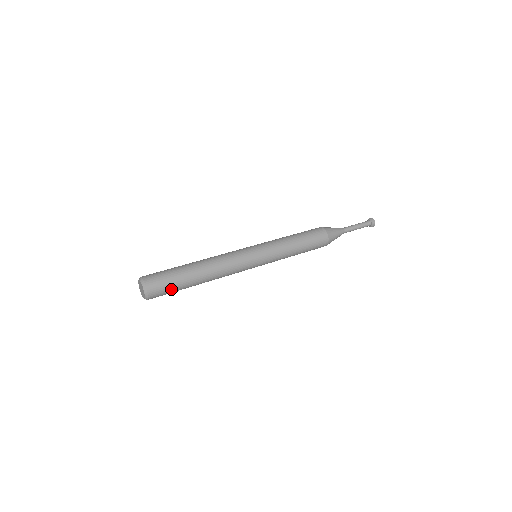
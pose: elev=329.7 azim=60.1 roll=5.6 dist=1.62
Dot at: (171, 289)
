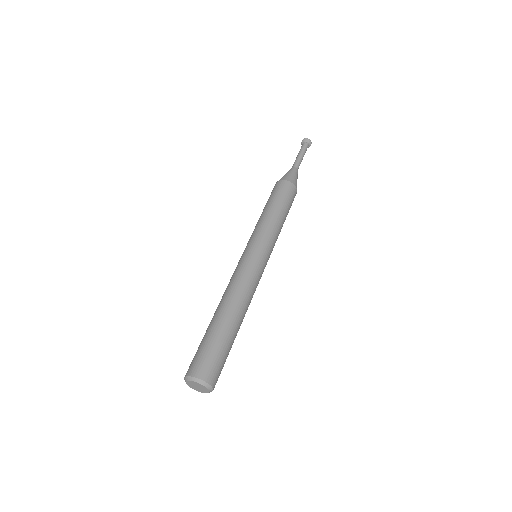
Dot at: (224, 359)
